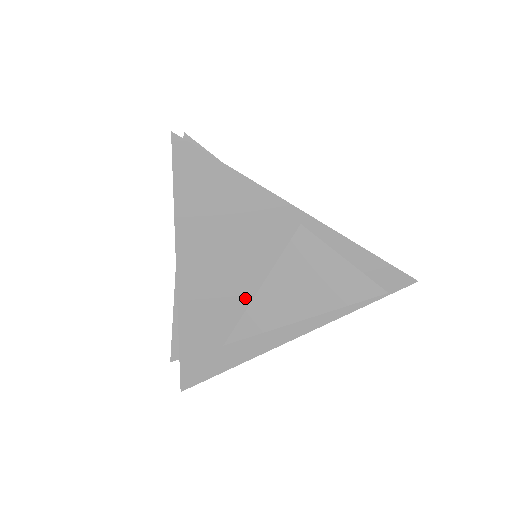
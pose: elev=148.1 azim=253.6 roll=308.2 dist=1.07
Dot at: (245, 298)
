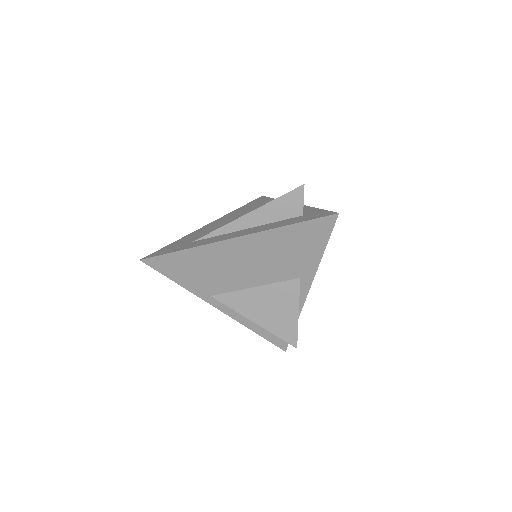
Dot at: occluded
